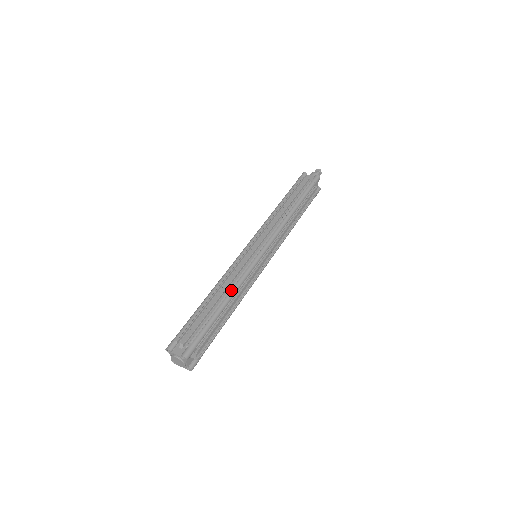
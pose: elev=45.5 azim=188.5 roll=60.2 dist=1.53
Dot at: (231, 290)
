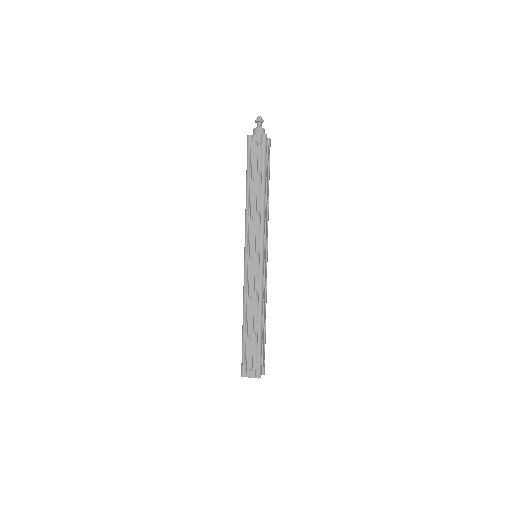
Dot at: (258, 308)
